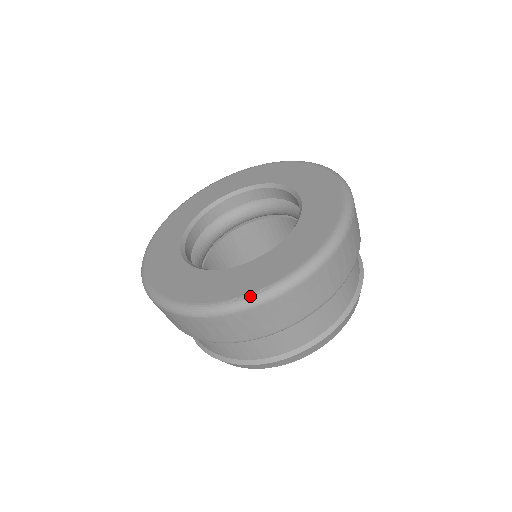
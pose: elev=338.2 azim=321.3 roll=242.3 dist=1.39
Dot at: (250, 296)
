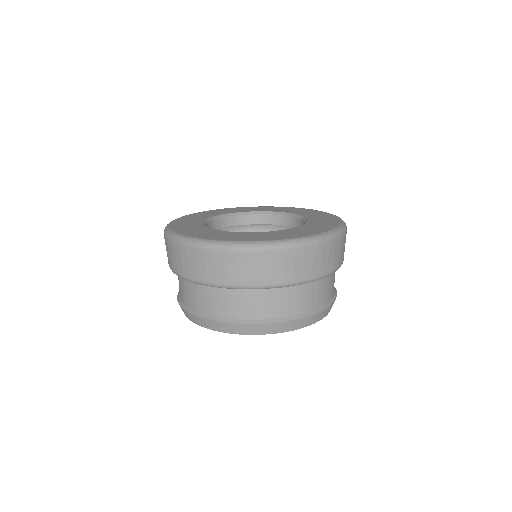
Dot at: (321, 234)
